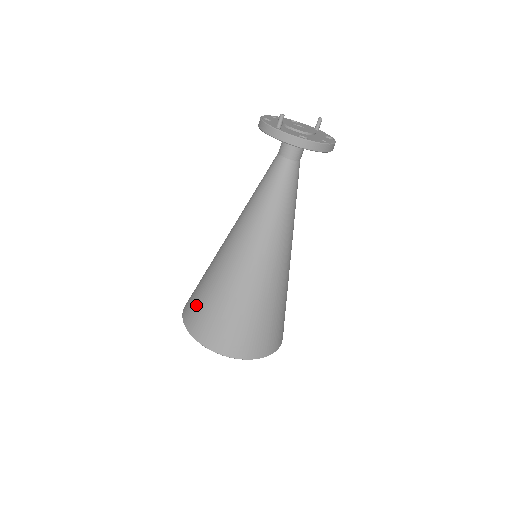
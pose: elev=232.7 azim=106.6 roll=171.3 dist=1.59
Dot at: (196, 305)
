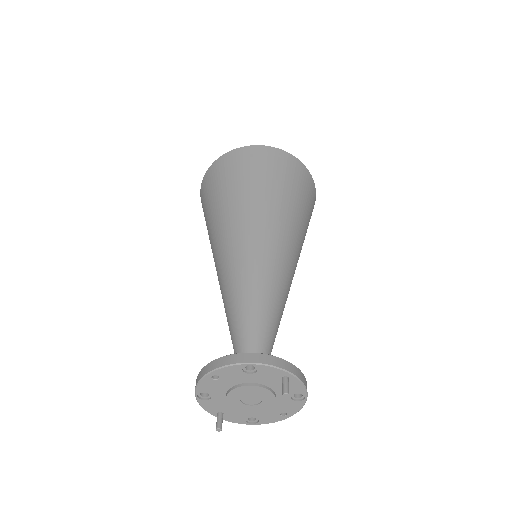
Dot at: occluded
